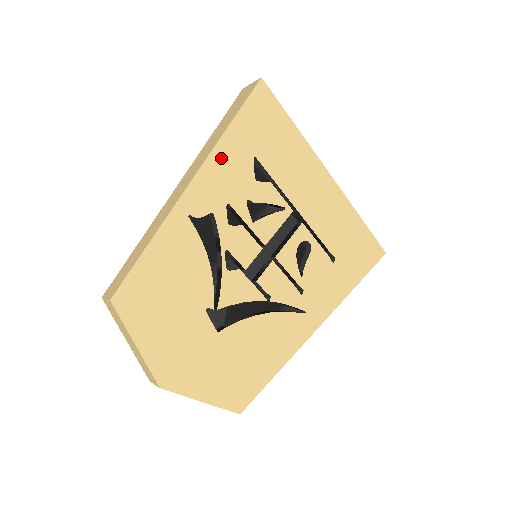
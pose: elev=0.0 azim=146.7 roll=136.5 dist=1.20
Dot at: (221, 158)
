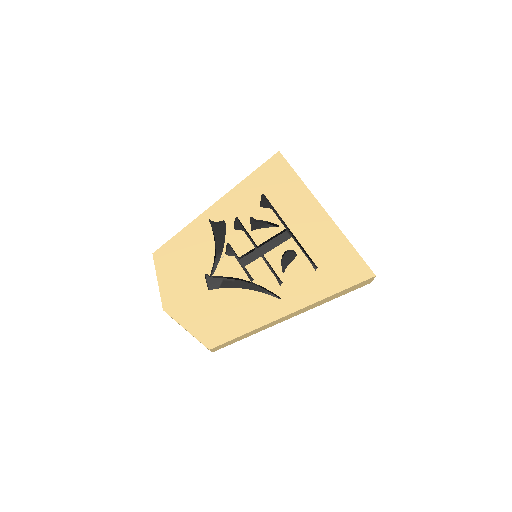
Dot at: (239, 192)
